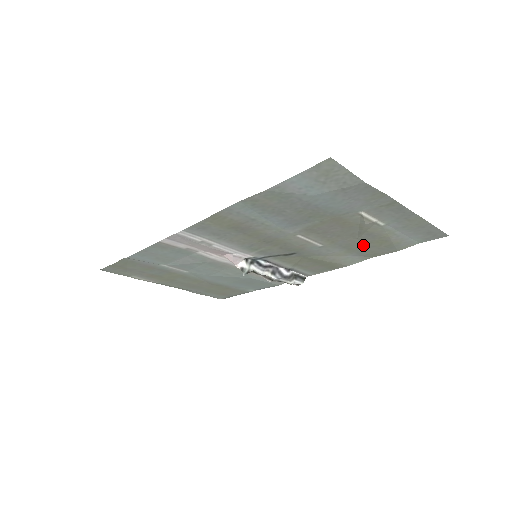
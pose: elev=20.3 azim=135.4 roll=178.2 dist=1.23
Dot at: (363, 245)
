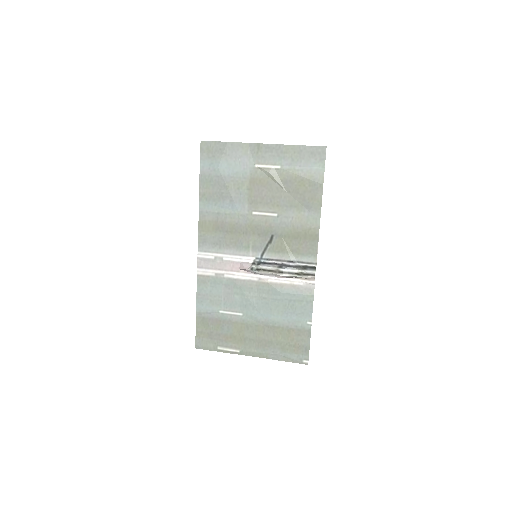
Dot at: (298, 196)
